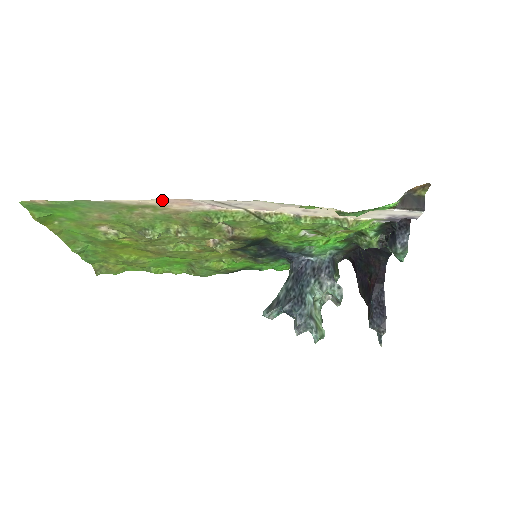
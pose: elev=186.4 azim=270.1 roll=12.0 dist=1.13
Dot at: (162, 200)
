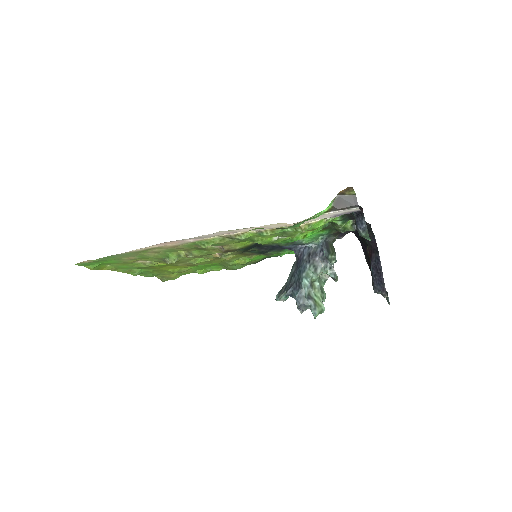
Dot at: (157, 245)
